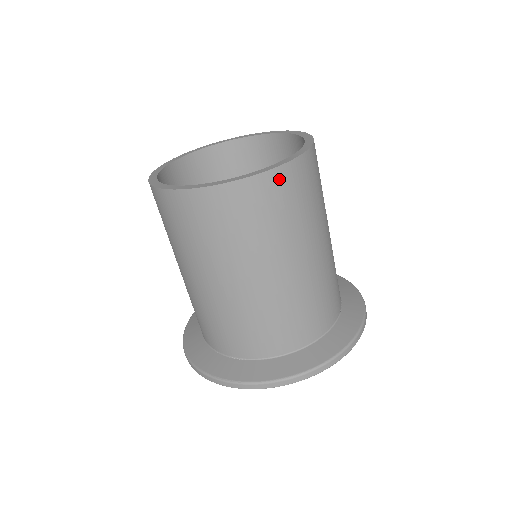
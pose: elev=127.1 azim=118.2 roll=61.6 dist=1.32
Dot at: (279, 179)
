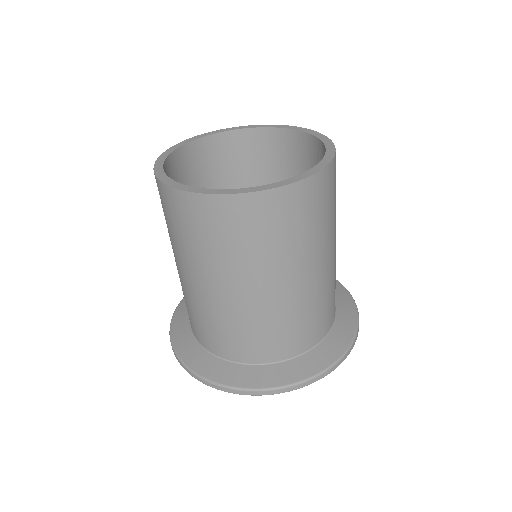
Dot at: (287, 197)
